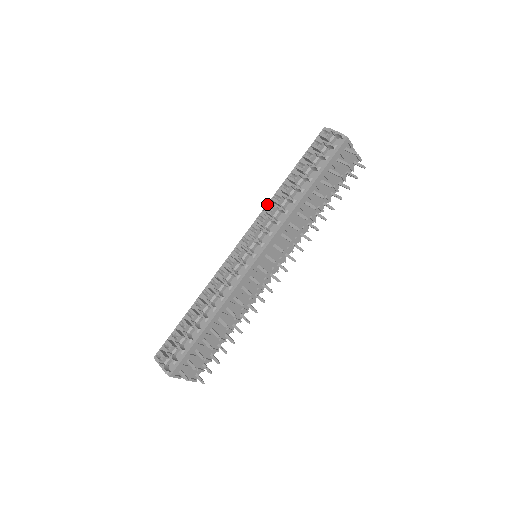
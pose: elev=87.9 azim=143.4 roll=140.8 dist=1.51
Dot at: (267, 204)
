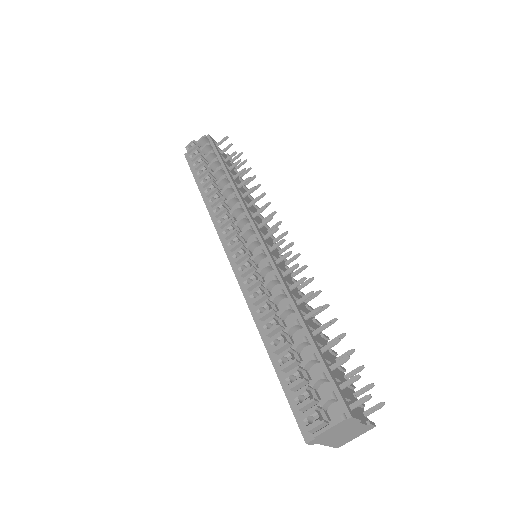
Dot at: occluded
